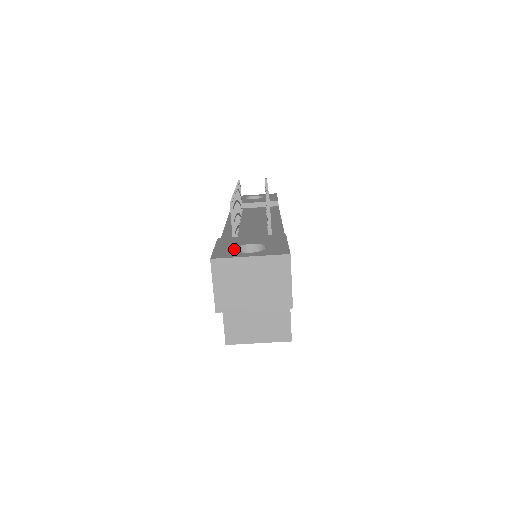
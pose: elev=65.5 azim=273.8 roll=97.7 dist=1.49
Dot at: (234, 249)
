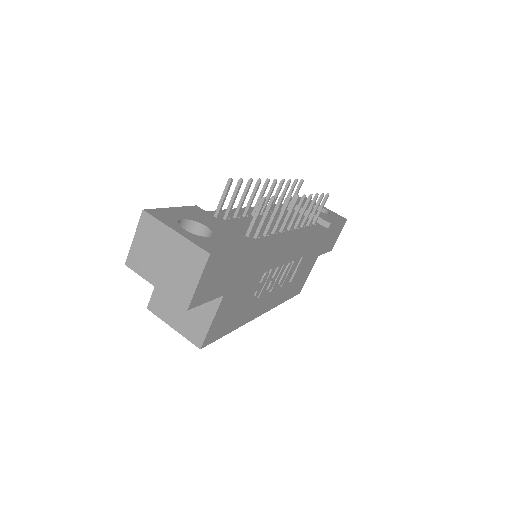
Dot at: (181, 218)
